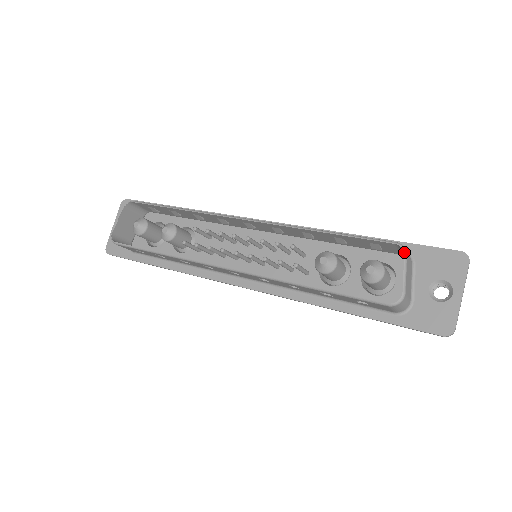
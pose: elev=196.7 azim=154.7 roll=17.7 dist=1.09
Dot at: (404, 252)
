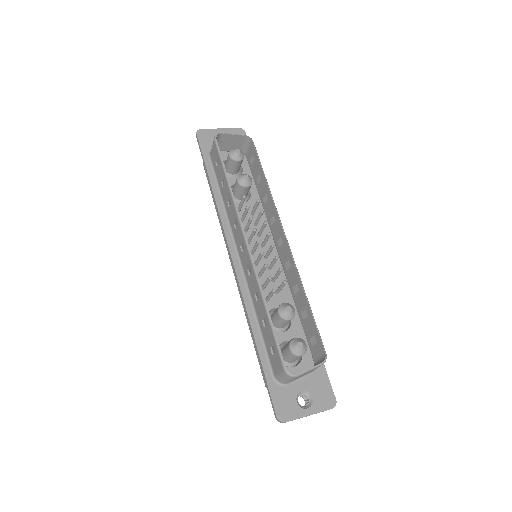
Dot at: (323, 362)
